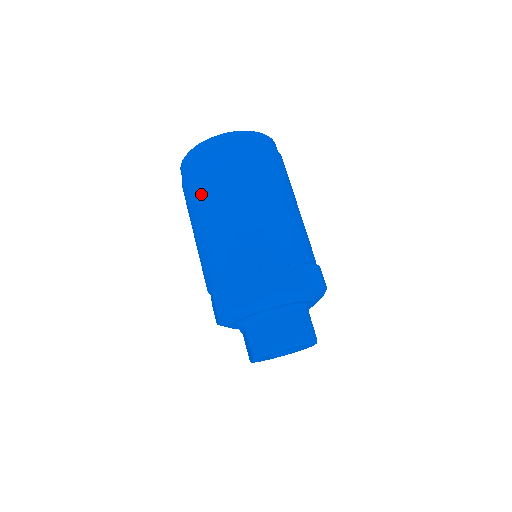
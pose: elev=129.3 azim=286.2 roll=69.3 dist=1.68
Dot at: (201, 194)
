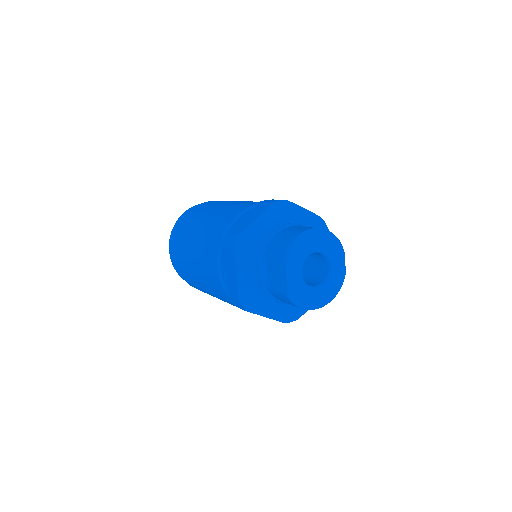
Dot at: (190, 224)
